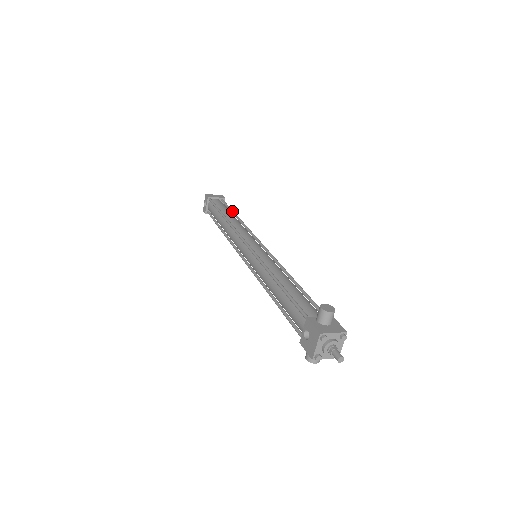
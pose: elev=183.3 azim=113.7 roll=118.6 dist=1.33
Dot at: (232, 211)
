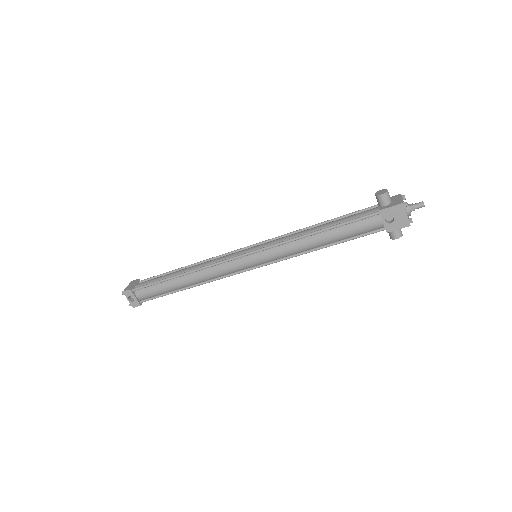
Dot at: (170, 272)
